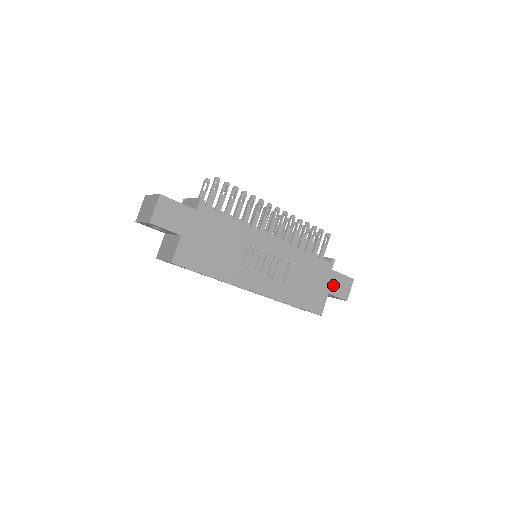
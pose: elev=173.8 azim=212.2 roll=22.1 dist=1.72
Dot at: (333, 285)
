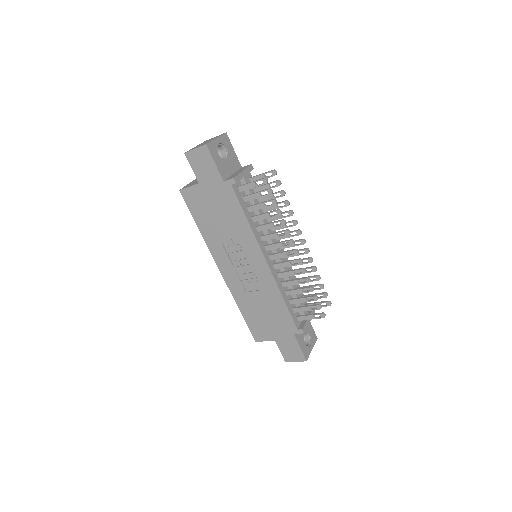
Dot at: (285, 342)
